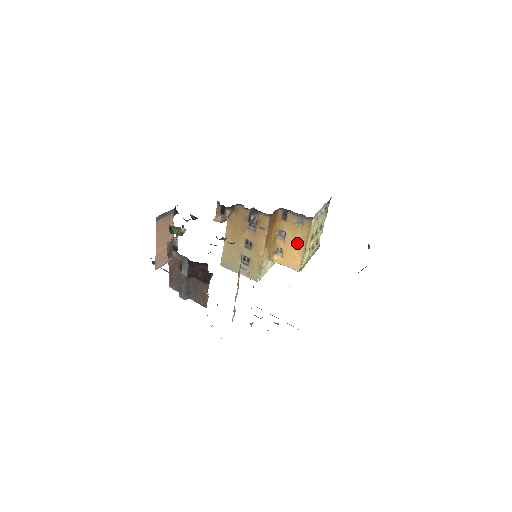
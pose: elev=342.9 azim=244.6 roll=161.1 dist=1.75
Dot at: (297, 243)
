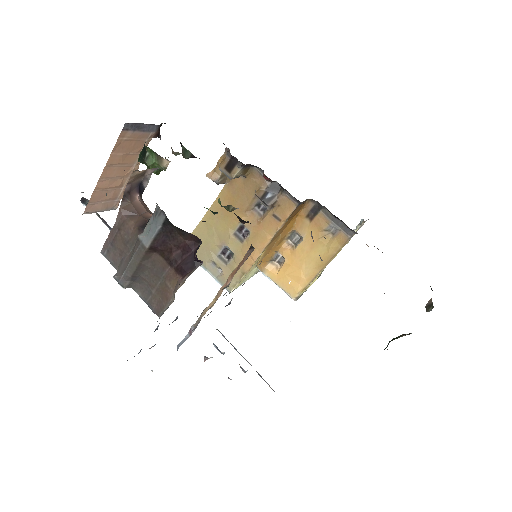
Dot at: (312, 259)
